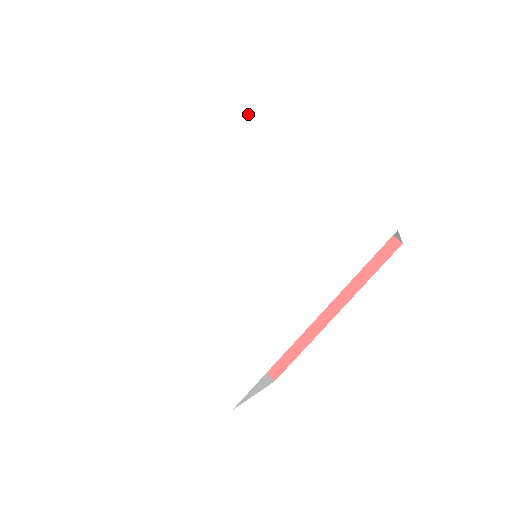
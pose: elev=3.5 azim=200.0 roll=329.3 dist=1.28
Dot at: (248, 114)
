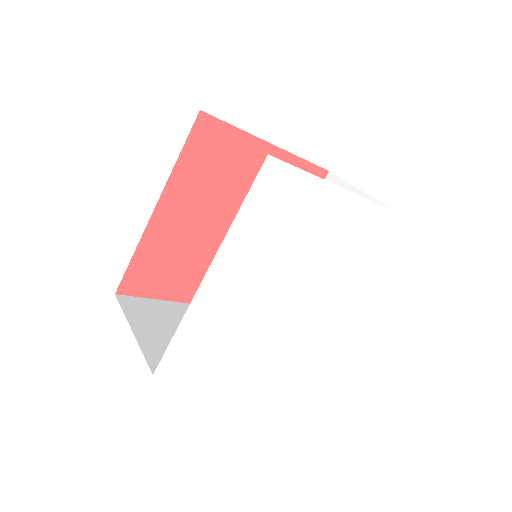
Dot at: (286, 166)
